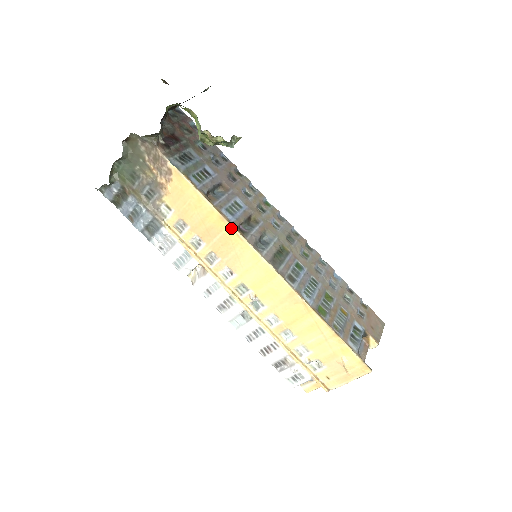
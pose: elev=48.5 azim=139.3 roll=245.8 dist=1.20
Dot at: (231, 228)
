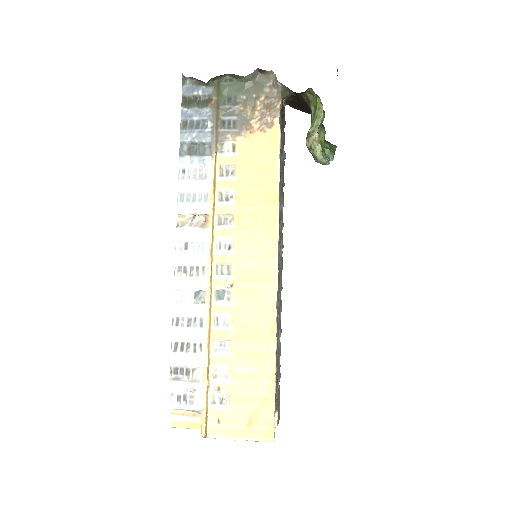
Dot at: (276, 211)
